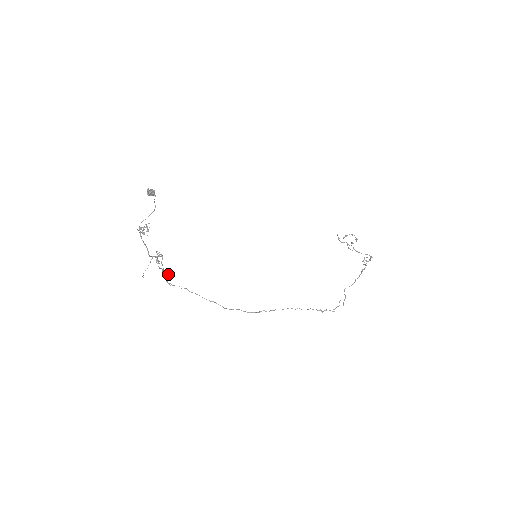
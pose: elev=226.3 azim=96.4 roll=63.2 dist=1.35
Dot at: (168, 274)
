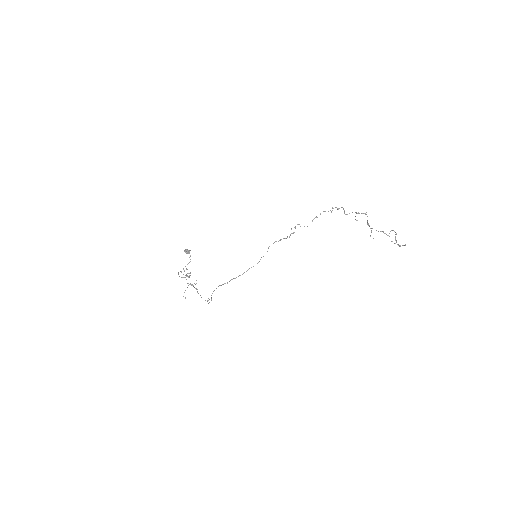
Dot at: occluded
